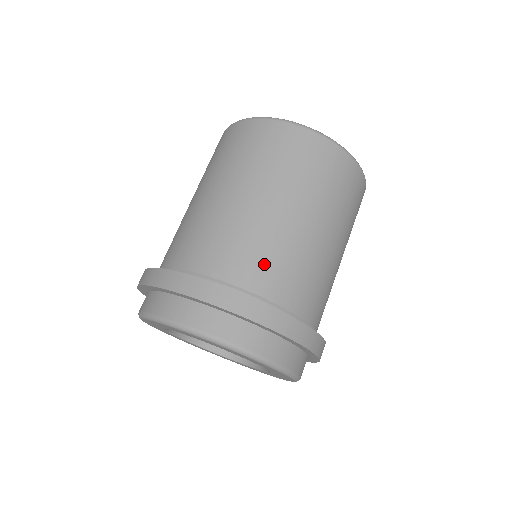
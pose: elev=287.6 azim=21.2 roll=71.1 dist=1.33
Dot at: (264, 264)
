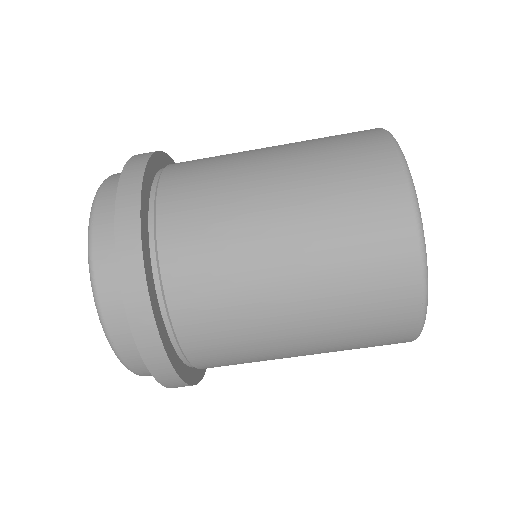
Dot at: (221, 348)
